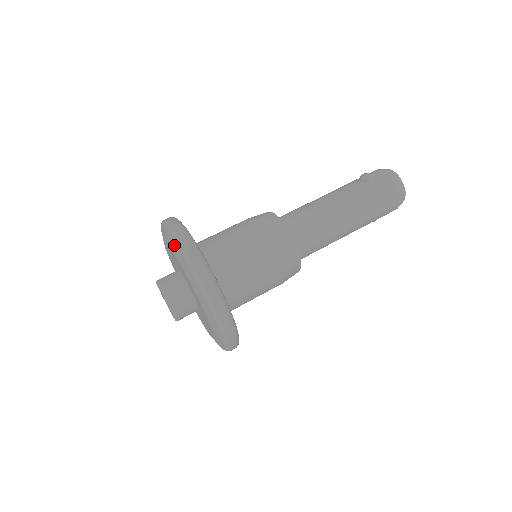
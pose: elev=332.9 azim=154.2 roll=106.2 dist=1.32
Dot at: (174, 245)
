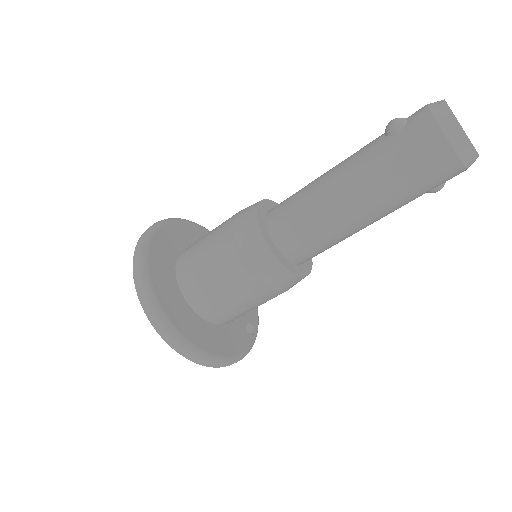
Dot at: occluded
